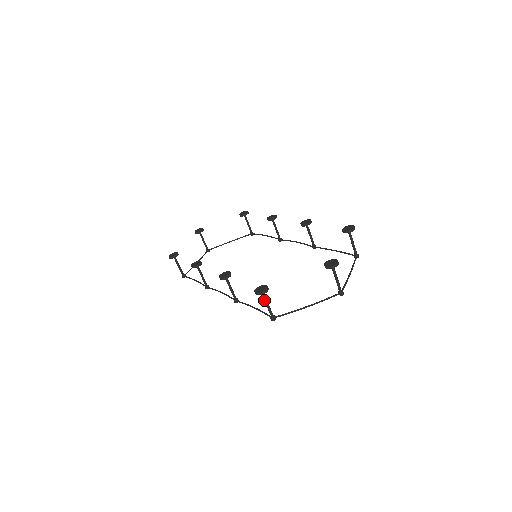
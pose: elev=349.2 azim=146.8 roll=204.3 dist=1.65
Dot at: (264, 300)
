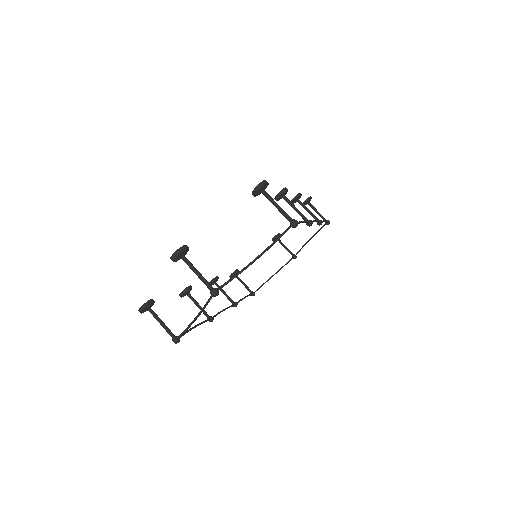
Dot at: (155, 318)
